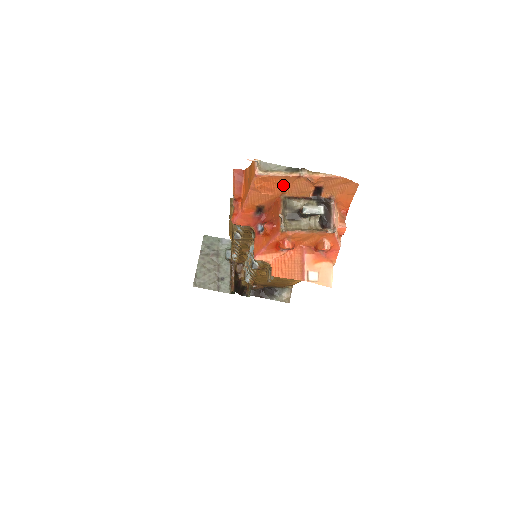
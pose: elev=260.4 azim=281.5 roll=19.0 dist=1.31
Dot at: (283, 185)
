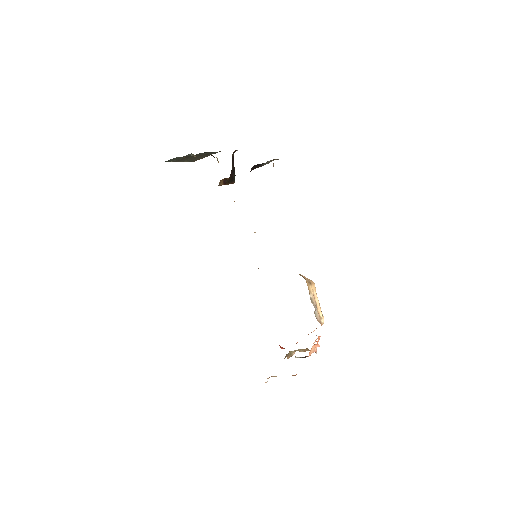
Dot at: occluded
